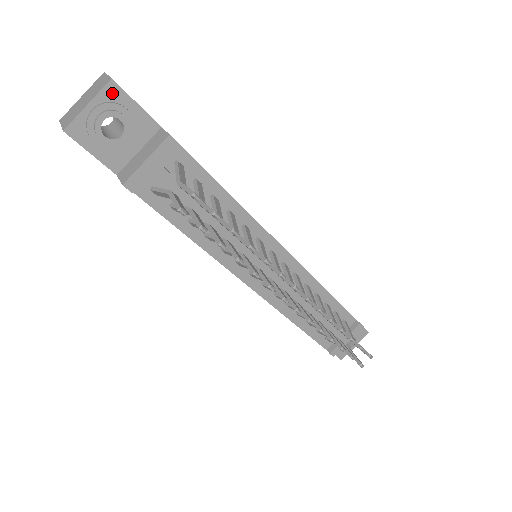
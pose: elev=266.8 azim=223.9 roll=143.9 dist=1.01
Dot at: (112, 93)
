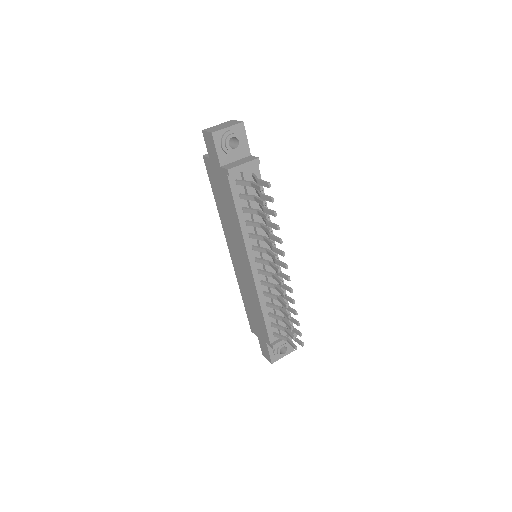
Dot at: (240, 128)
